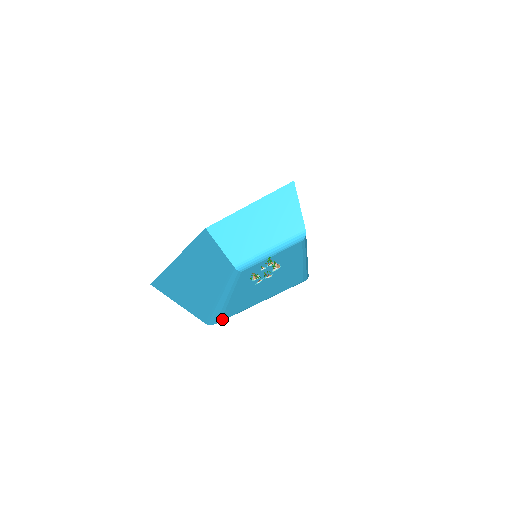
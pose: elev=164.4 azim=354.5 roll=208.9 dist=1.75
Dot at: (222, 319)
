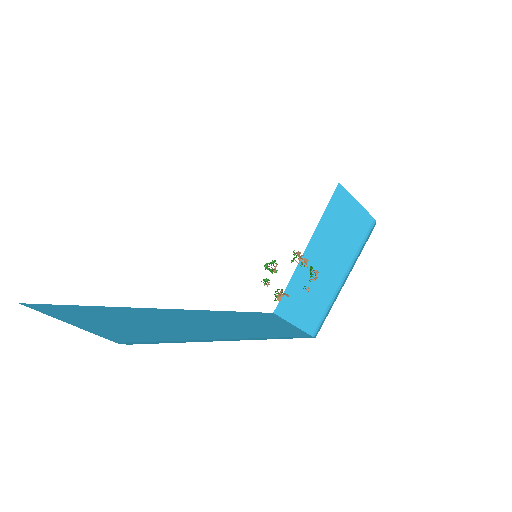
Dot at: occluded
